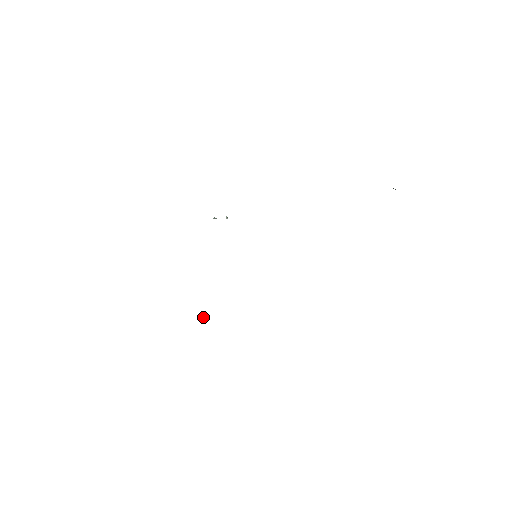
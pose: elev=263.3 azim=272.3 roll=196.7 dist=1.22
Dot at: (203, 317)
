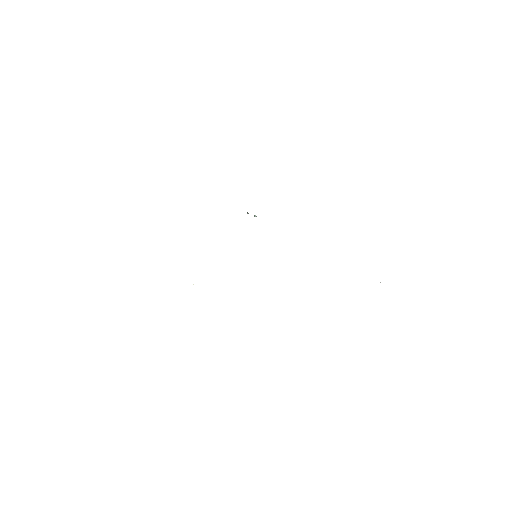
Dot at: occluded
